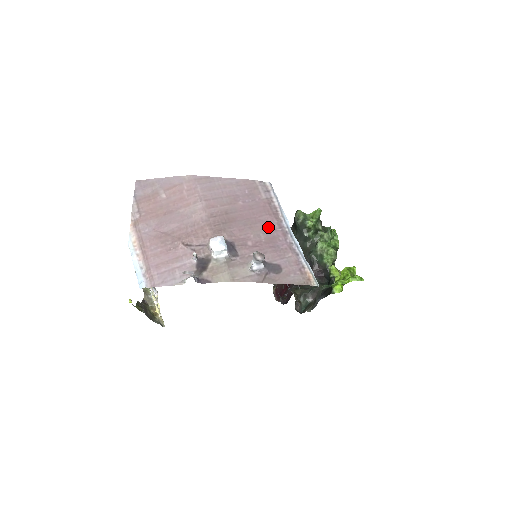
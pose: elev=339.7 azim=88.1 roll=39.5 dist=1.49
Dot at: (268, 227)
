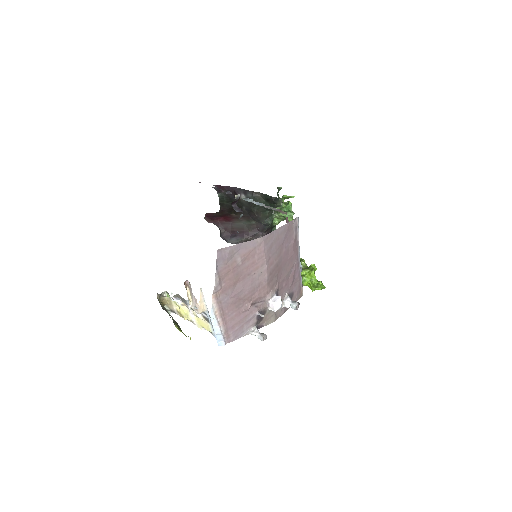
Dot at: (293, 264)
